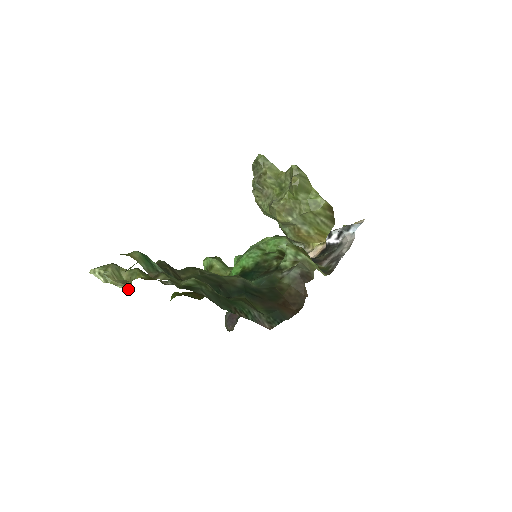
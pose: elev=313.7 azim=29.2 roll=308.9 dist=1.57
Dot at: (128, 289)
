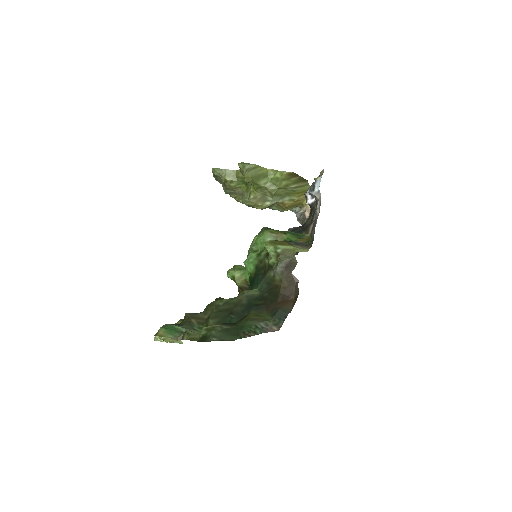
Dot at: (181, 342)
